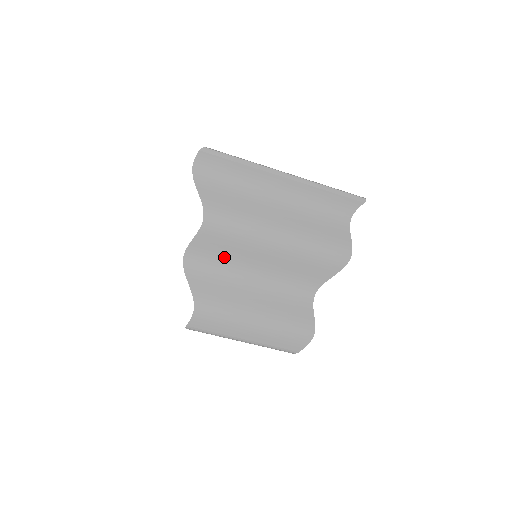
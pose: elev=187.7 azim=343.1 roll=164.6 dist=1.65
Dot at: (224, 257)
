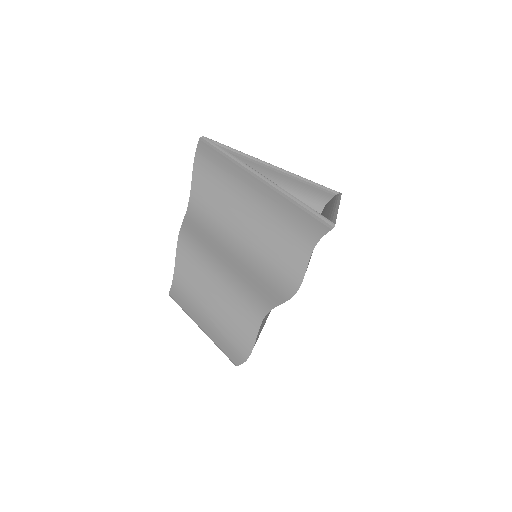
Dot at: (202, 245)
